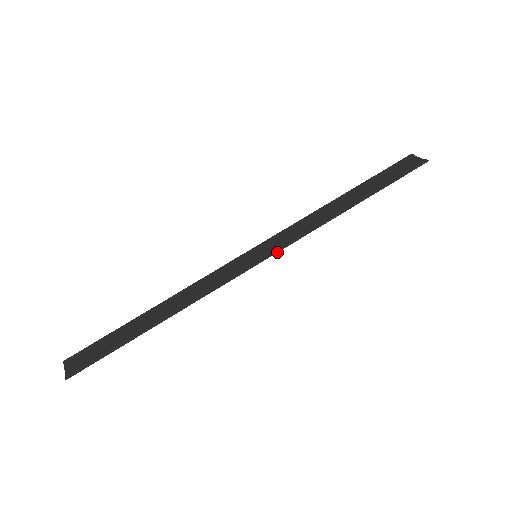
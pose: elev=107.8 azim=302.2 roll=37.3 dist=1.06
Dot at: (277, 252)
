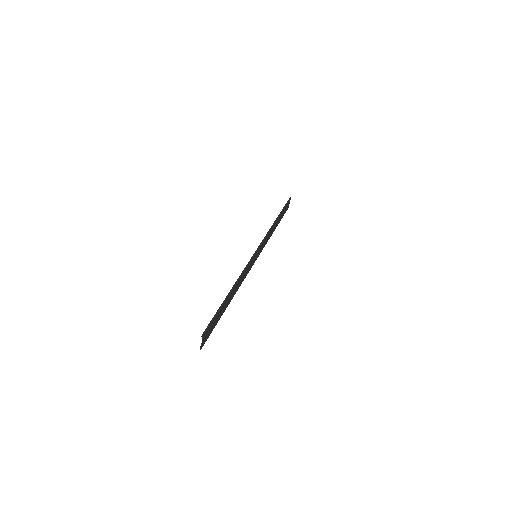
Dot at: (261, 244)
